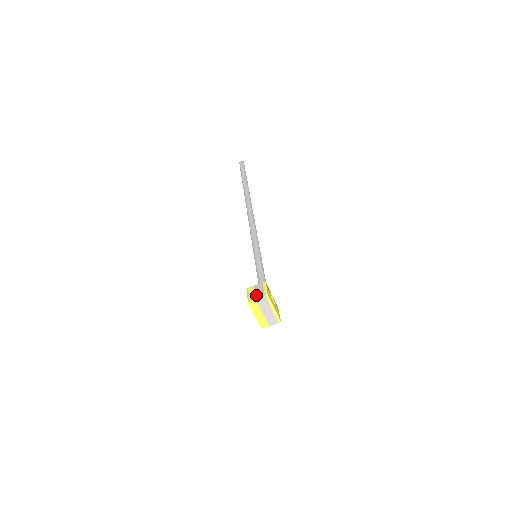
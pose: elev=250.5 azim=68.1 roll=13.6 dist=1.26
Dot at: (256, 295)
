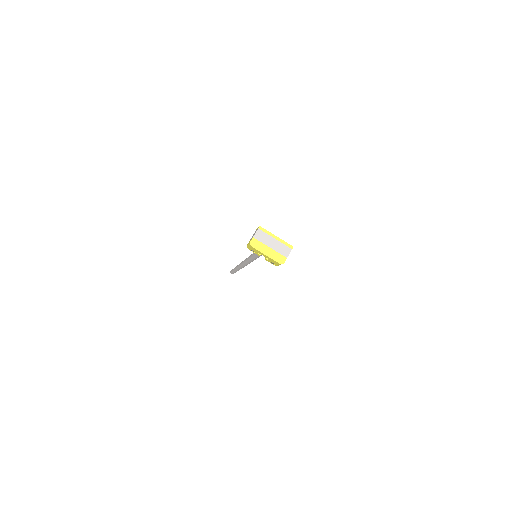
Dot at: (253, 236)
